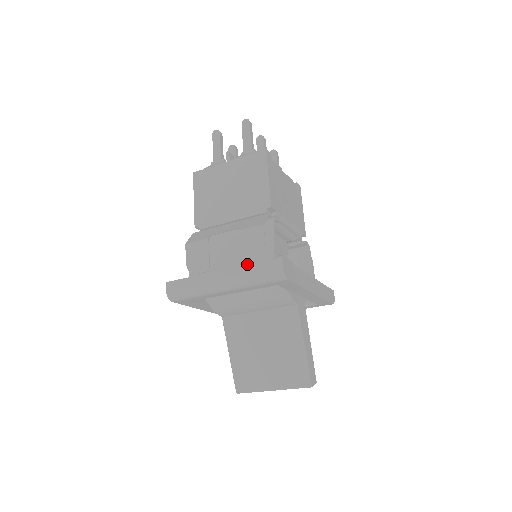
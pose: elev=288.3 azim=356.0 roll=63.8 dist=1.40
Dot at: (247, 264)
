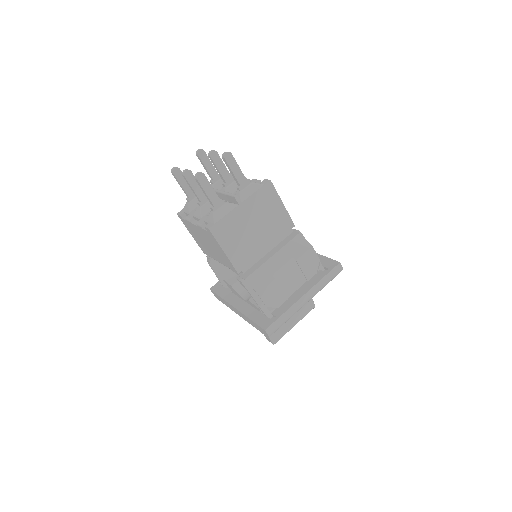
Dot at: (304, 276)
